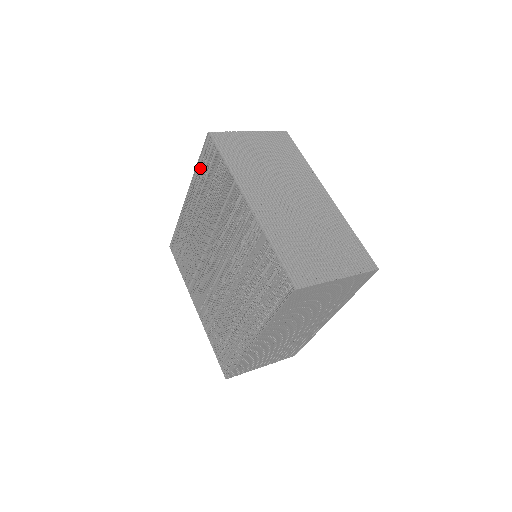
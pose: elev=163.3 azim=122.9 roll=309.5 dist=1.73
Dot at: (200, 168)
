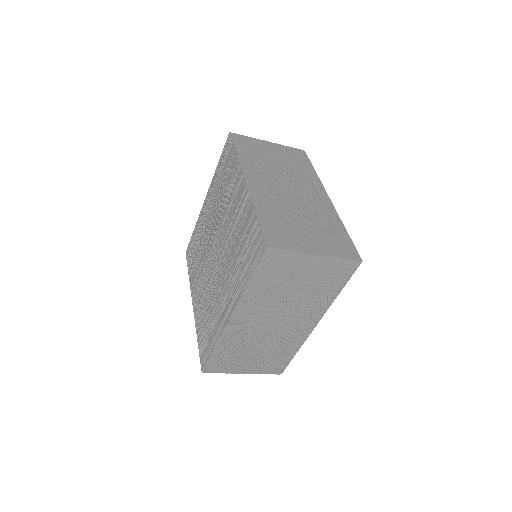
Dot at: (219, 167)
